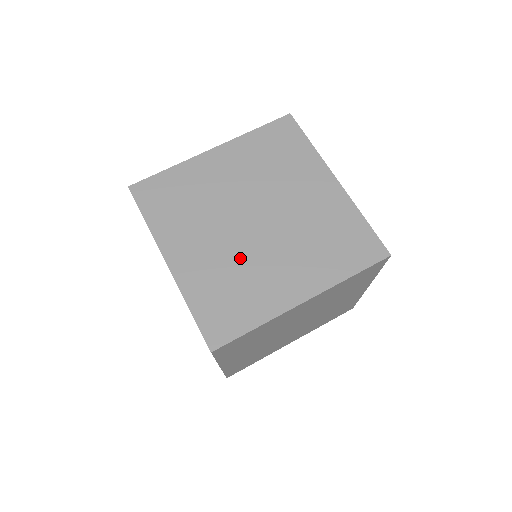
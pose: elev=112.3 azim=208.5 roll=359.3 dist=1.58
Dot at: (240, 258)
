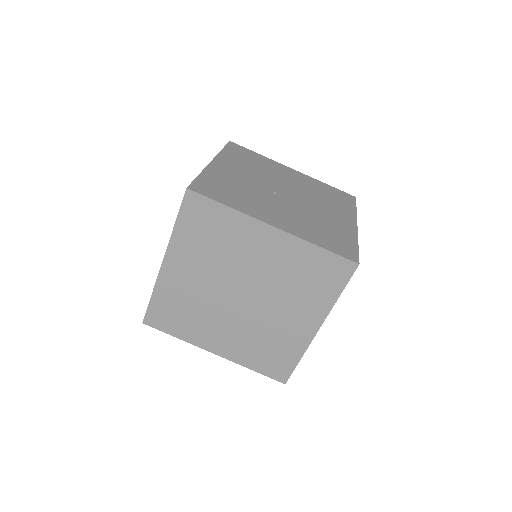
Dot at: (254, 327)
